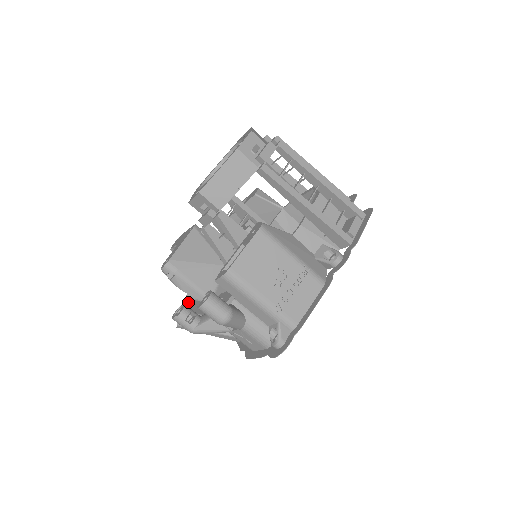
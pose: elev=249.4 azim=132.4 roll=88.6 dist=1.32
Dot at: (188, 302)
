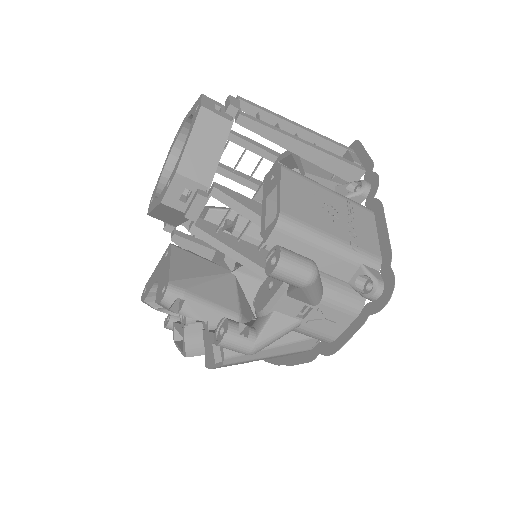
Dot at: occluded
